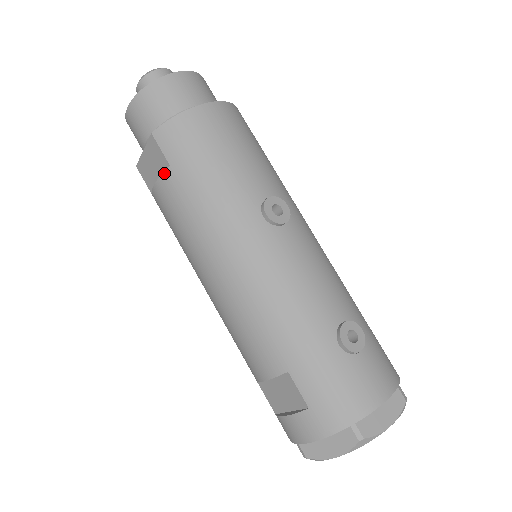
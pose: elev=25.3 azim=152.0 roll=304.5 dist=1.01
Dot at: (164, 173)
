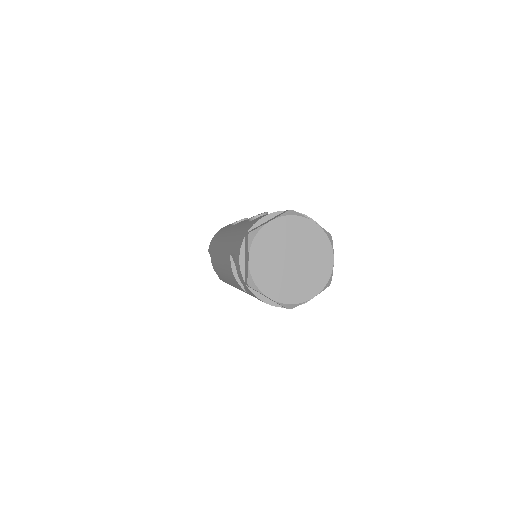
Dot at: occluded
